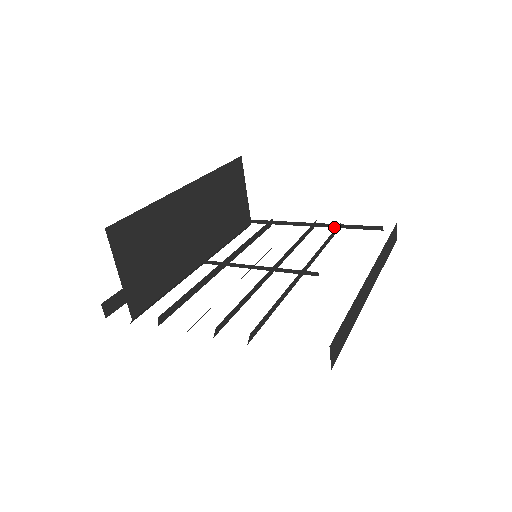
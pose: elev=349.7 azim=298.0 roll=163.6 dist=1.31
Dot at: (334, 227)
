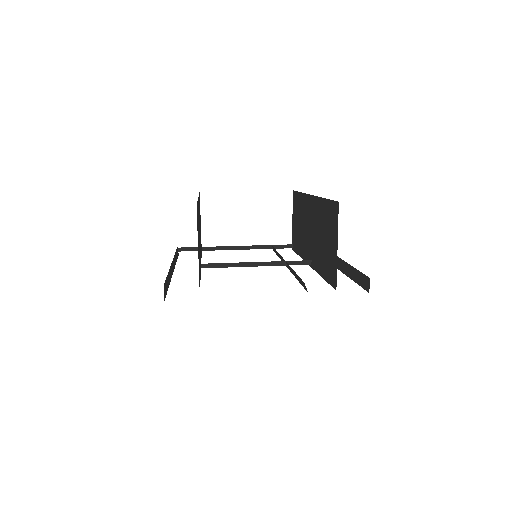
Dot at: (278, 248)
